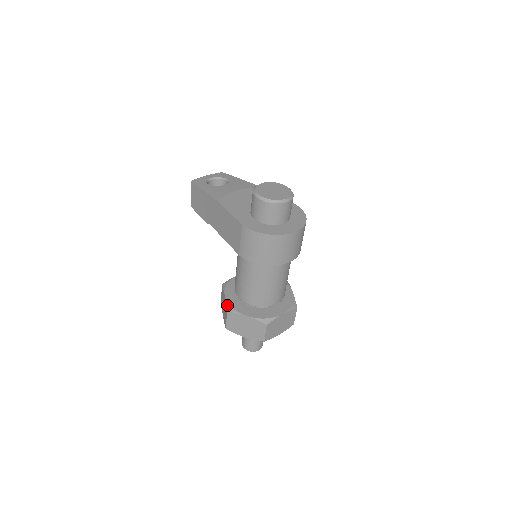
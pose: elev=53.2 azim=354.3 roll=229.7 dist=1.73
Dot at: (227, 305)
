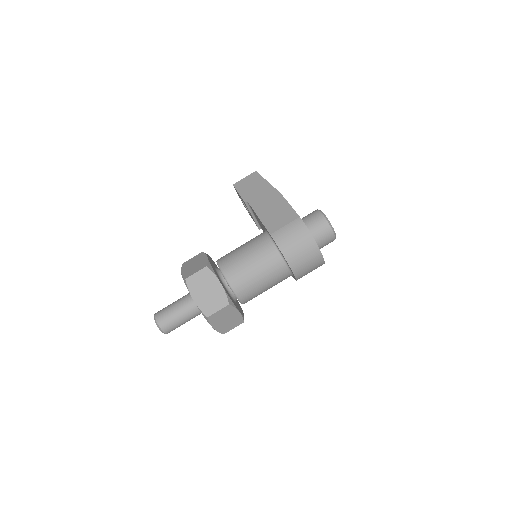
Dot at: (209, 263)
